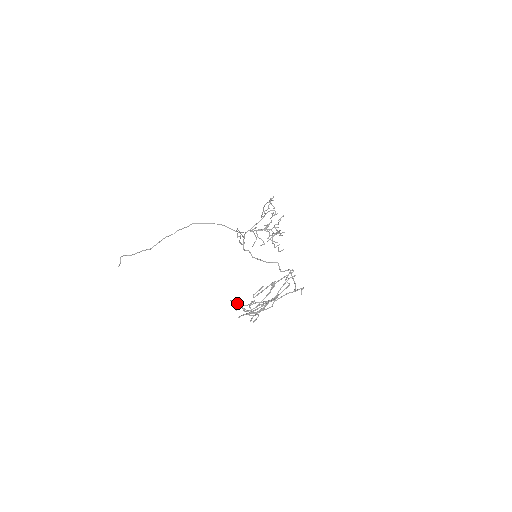
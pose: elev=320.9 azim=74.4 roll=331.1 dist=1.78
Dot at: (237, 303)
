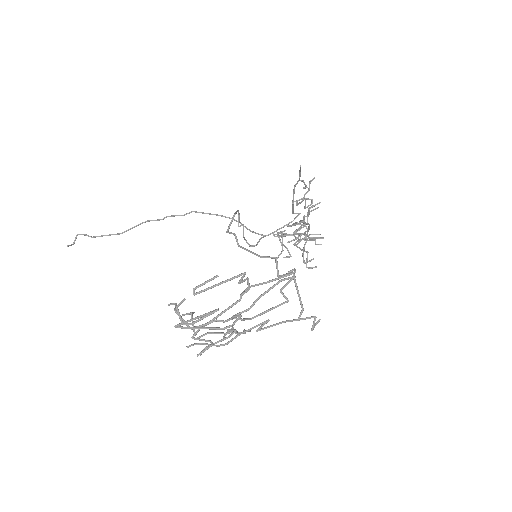
Dot at: (175, 308)
